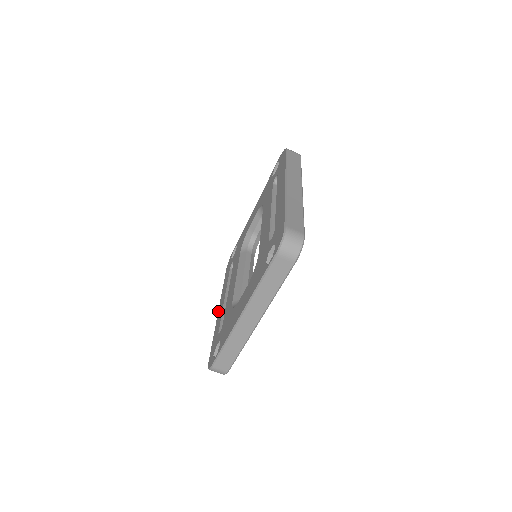
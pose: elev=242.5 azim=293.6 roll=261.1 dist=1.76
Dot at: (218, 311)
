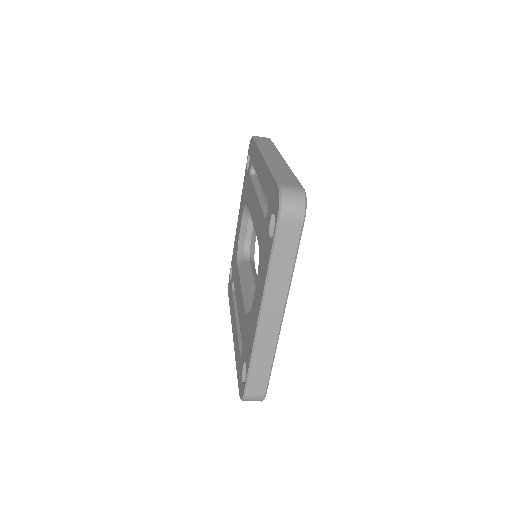
Dot at: (233, 337)
